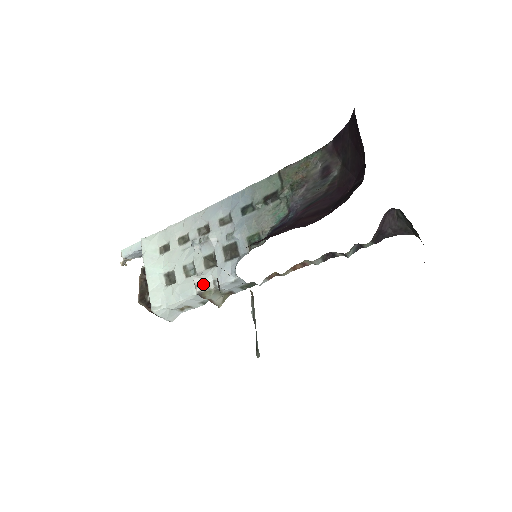
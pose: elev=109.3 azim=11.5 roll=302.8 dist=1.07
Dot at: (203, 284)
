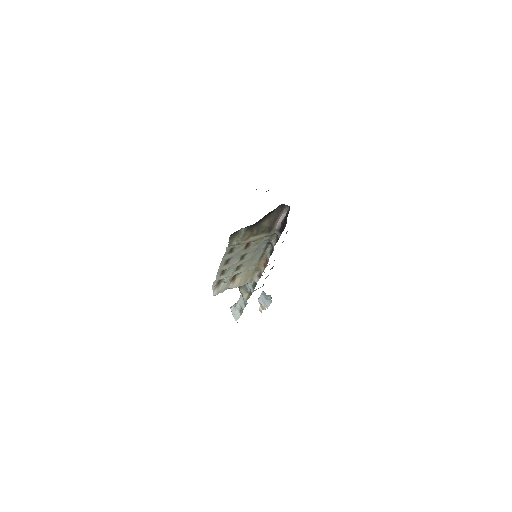
Dot at: occluded
